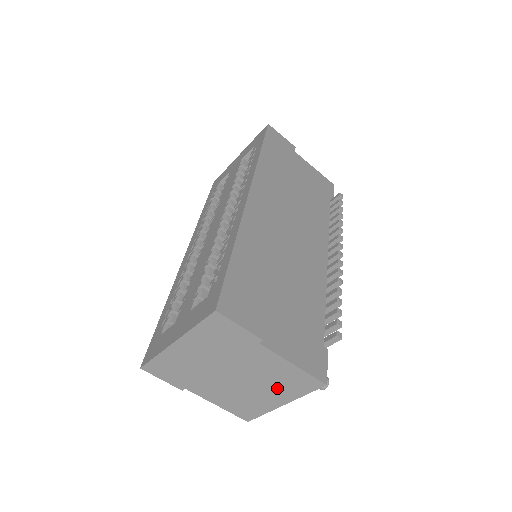
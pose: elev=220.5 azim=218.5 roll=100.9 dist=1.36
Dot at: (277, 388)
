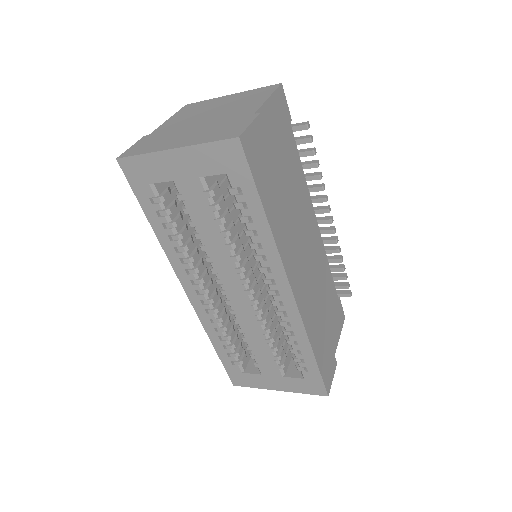
Dot at: occluded
